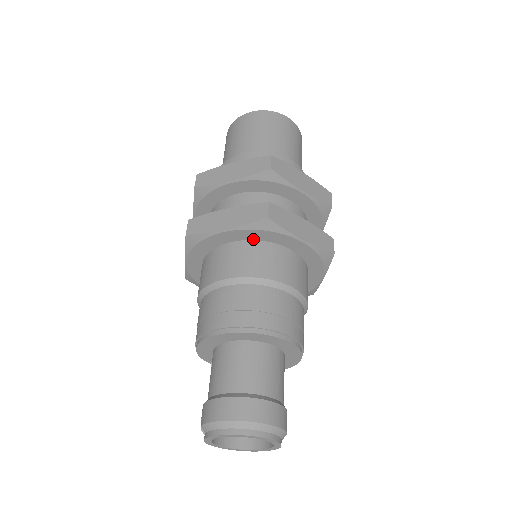
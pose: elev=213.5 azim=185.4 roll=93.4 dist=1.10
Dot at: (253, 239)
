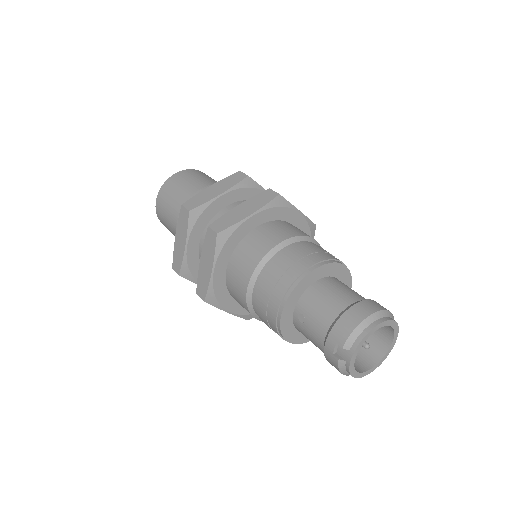
Dot at: (269, 220)
